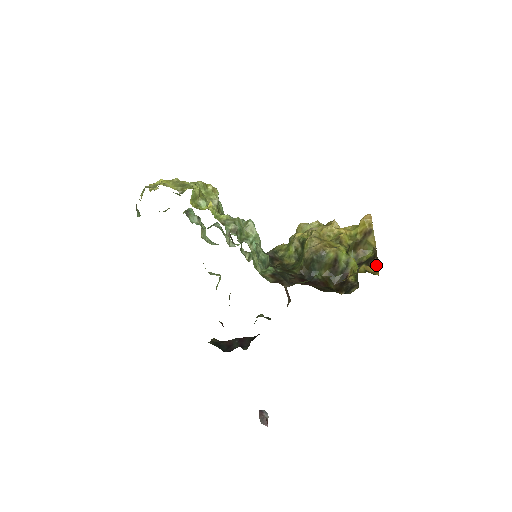
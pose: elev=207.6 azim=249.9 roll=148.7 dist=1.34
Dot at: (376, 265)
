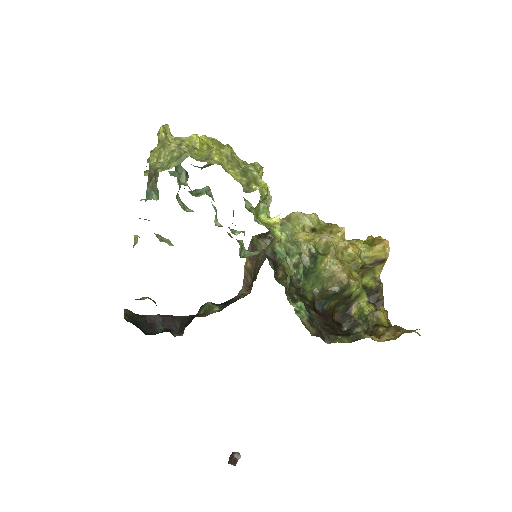
Dot at: (381, 303)
